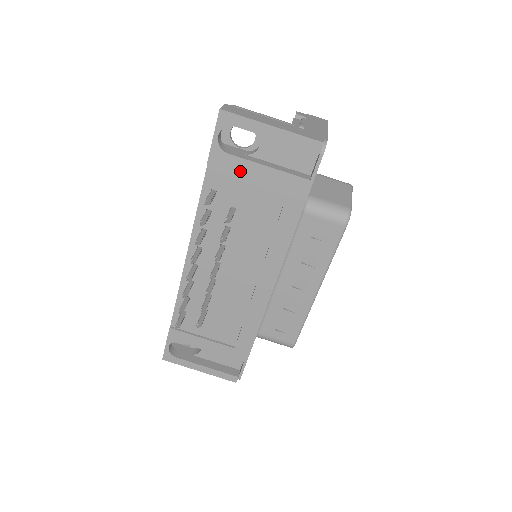
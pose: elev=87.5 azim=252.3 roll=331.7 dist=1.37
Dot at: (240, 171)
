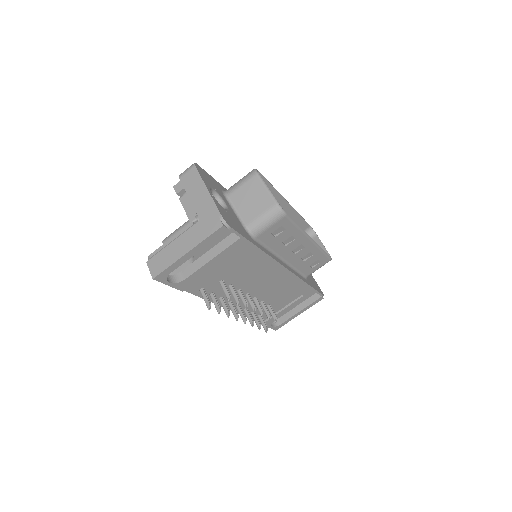
Dot at: (201, 275)
